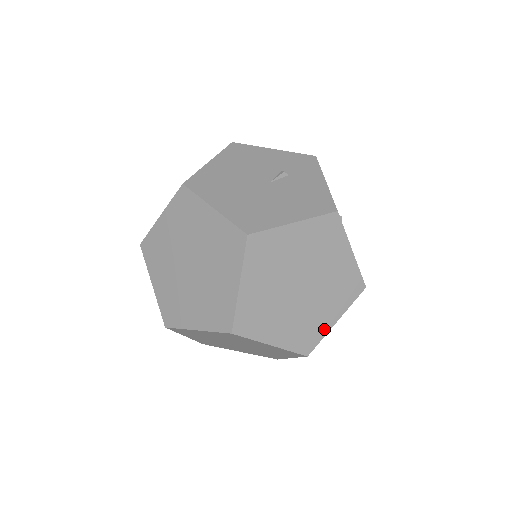
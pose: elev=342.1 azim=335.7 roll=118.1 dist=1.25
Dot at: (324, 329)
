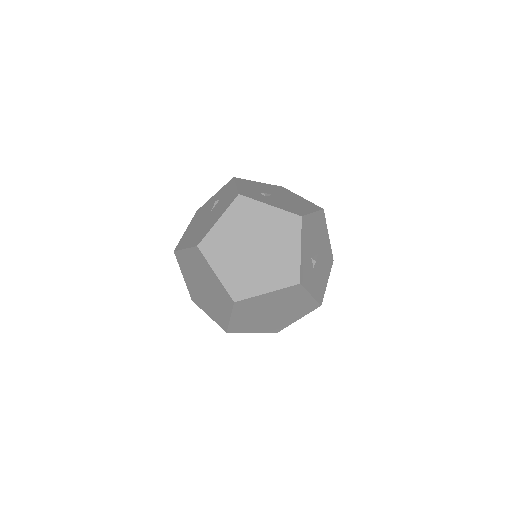
Dot at: (296, 260)
